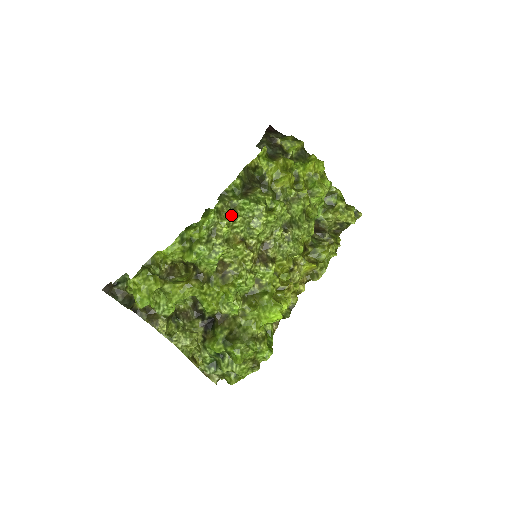
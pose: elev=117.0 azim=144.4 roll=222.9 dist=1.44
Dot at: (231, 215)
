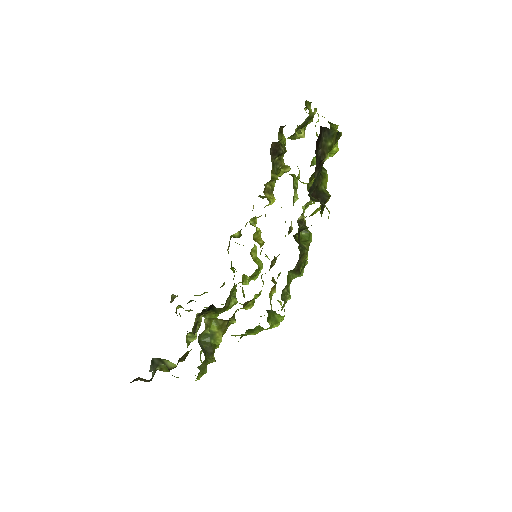
Dot at: occluded
